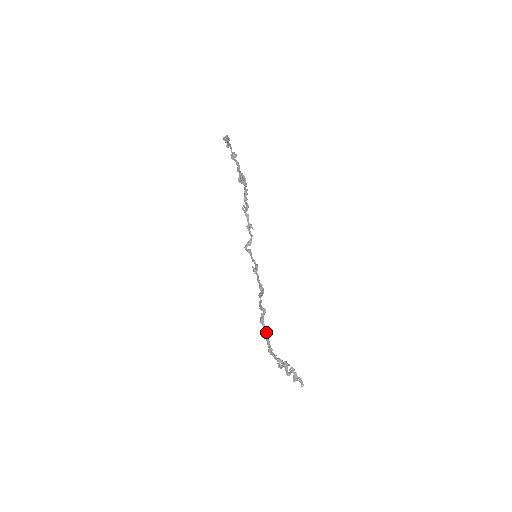
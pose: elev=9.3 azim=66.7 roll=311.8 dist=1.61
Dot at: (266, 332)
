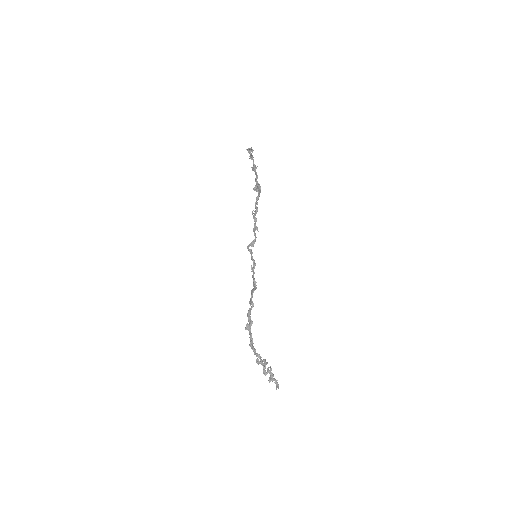
Dot at: (250, 325)
